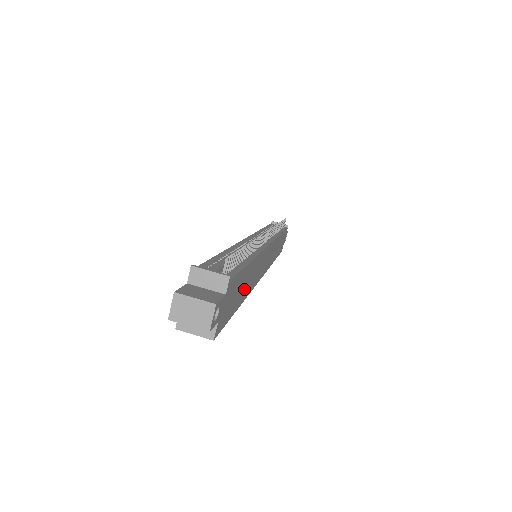
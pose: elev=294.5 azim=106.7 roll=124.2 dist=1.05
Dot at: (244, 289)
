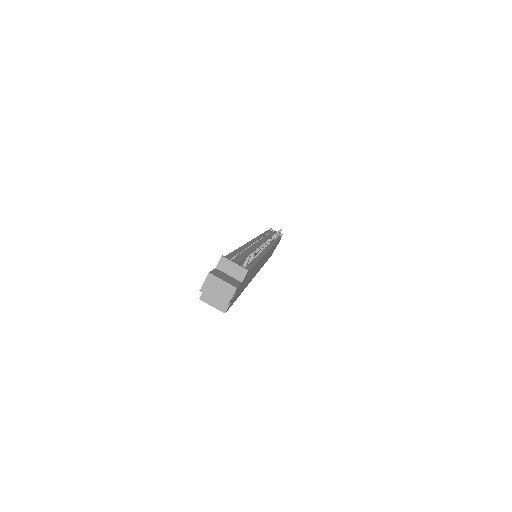
Dot at: occluded
